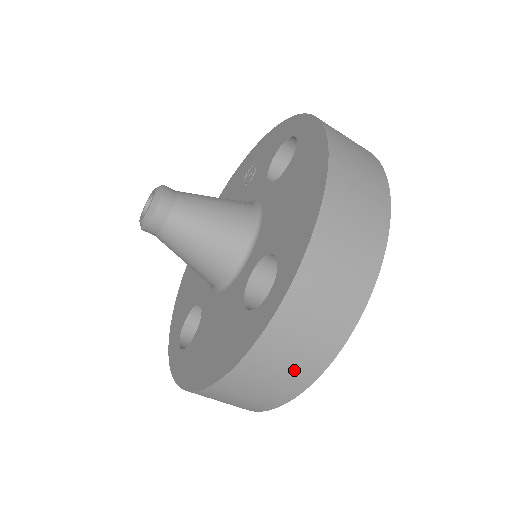
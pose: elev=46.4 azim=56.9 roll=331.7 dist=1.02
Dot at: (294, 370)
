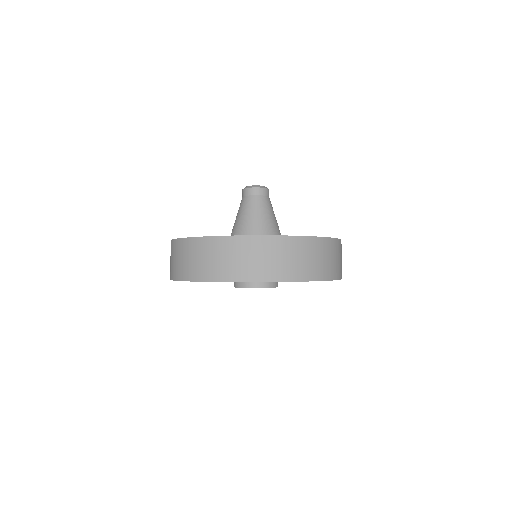
Dot at: (340, 265)
